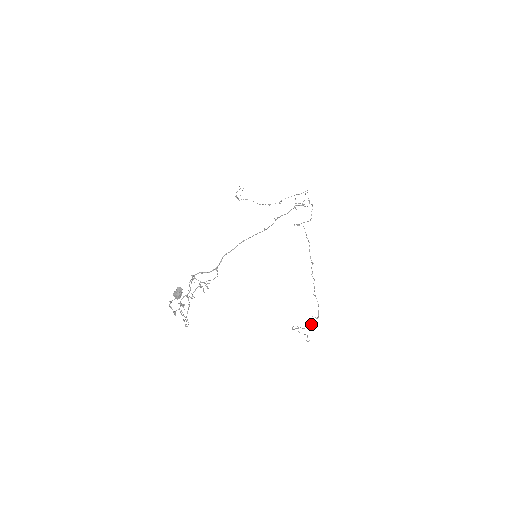
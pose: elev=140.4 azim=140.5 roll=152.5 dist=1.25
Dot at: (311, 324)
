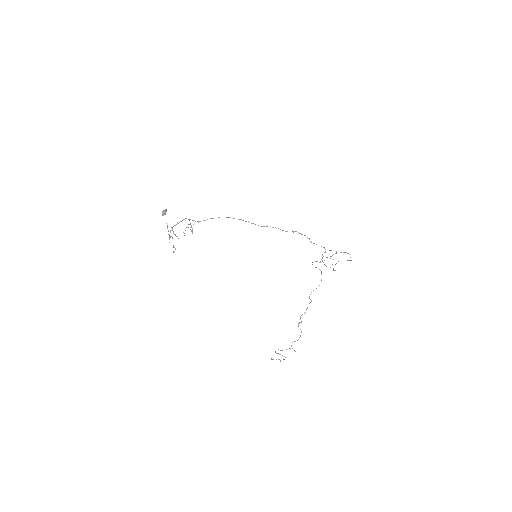
Dot at: occluded
